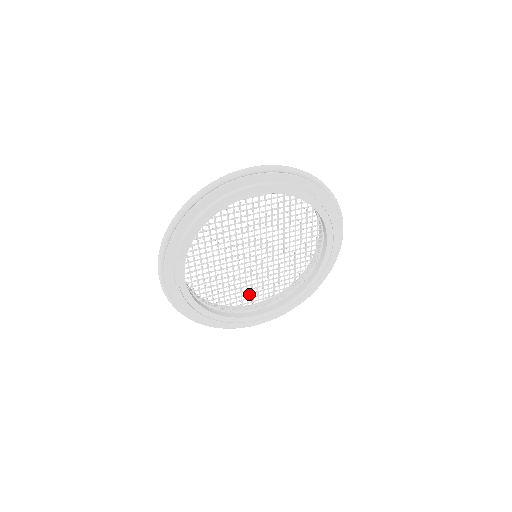
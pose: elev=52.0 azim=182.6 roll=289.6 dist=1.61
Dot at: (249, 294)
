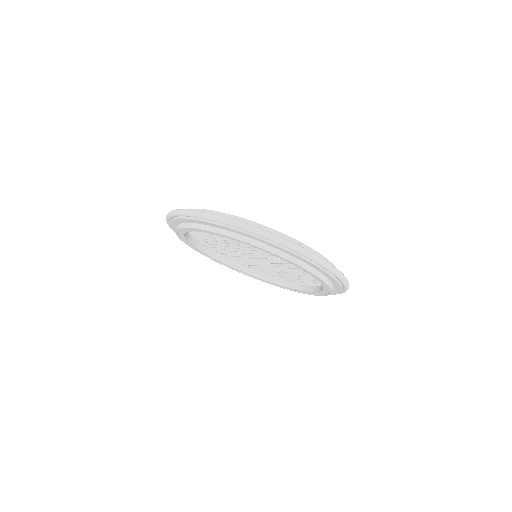
Dot at: (229, 252)
